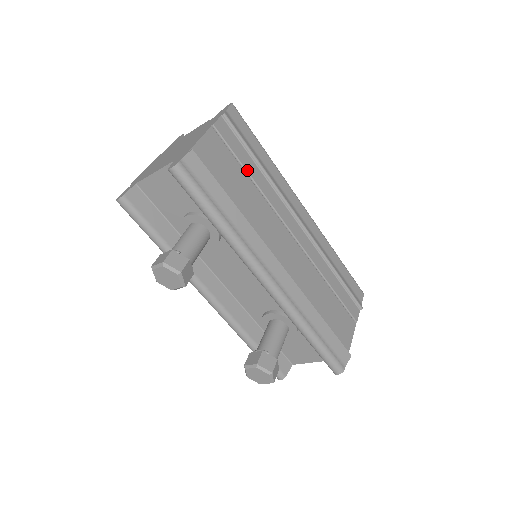
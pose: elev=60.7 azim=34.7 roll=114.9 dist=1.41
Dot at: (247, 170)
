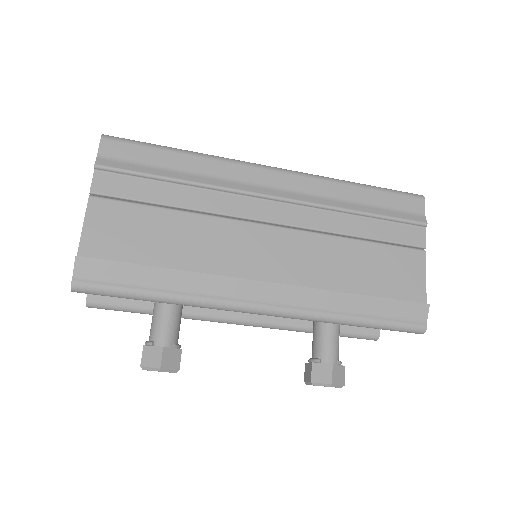
Dot at: (163, 203)
